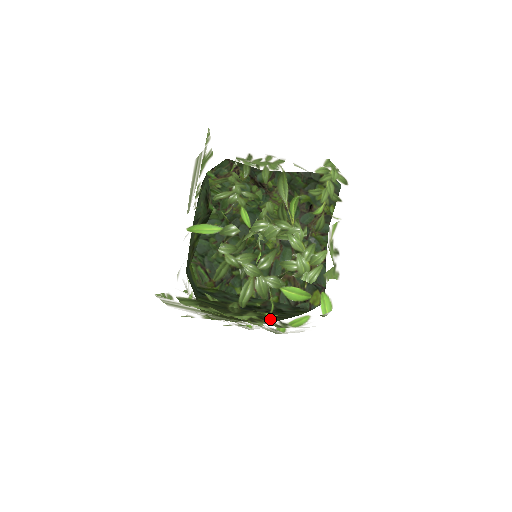
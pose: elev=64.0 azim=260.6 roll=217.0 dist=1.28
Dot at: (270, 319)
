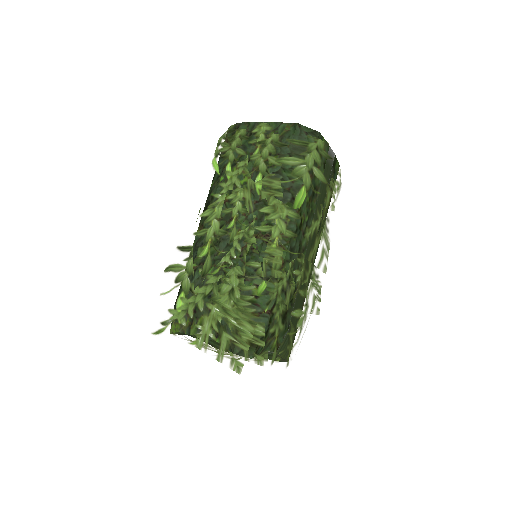
Dot at: occluded
